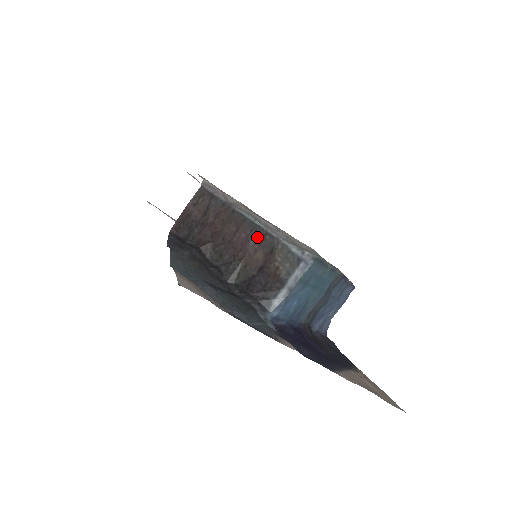
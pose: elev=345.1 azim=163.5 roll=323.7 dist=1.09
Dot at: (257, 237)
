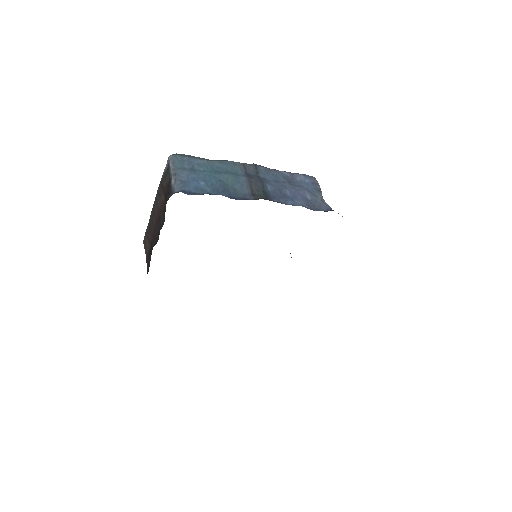
Dot at: (158, 199)
